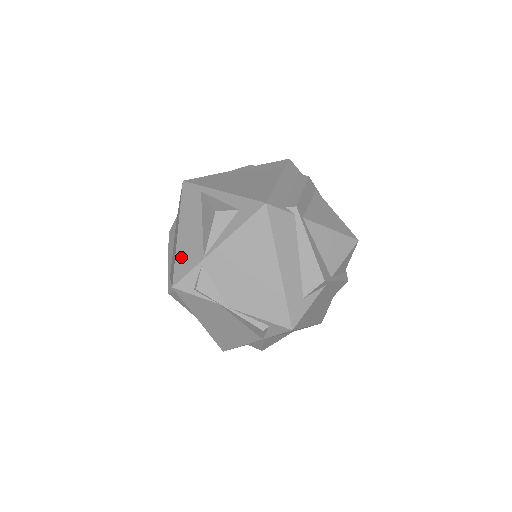
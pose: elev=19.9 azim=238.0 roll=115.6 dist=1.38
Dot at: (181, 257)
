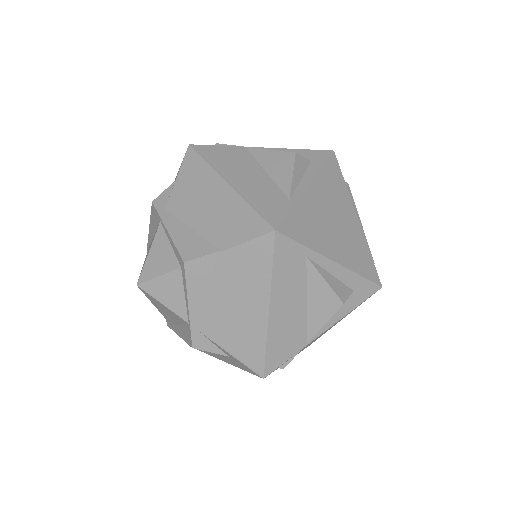
Dot at: (276, 344)
